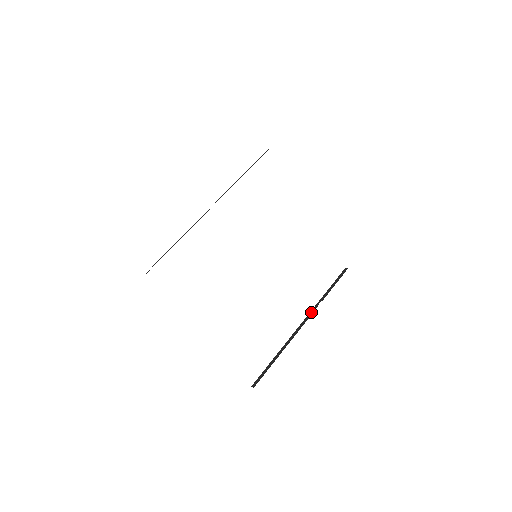
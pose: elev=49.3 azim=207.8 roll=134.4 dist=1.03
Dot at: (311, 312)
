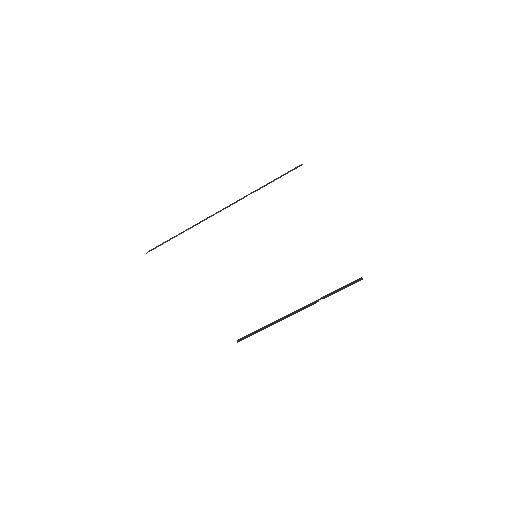
Dot at: (310, 304)
